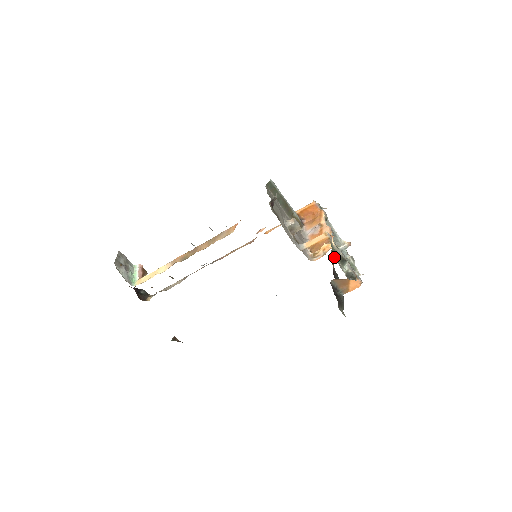
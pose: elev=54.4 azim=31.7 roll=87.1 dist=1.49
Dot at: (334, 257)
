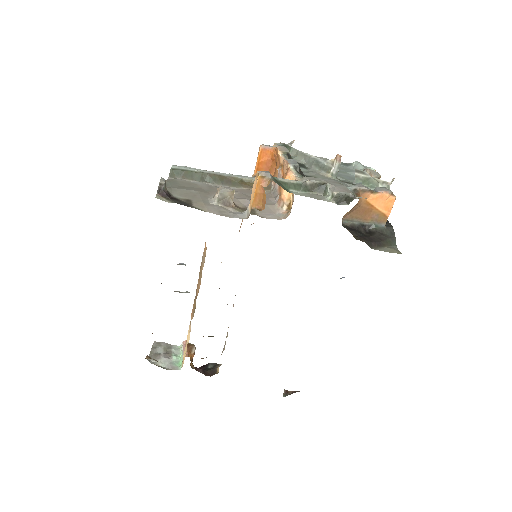
Dot at: (299, 193)
